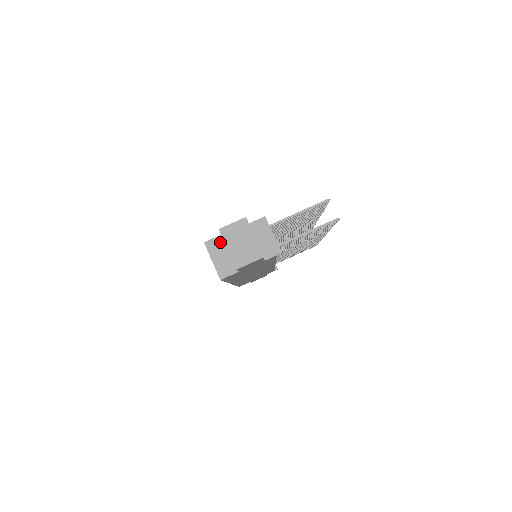
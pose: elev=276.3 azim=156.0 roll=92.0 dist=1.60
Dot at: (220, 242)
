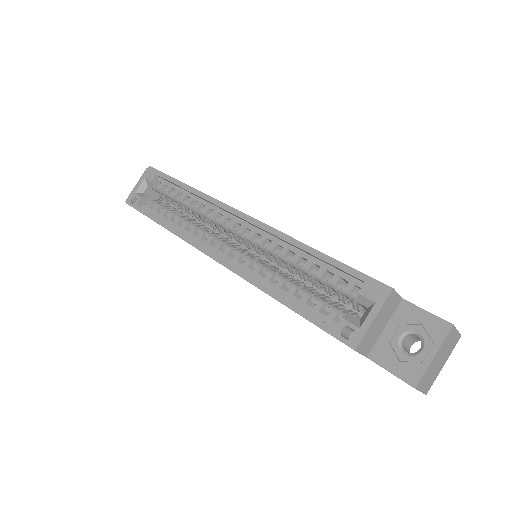
Dot at: (395, 305)
